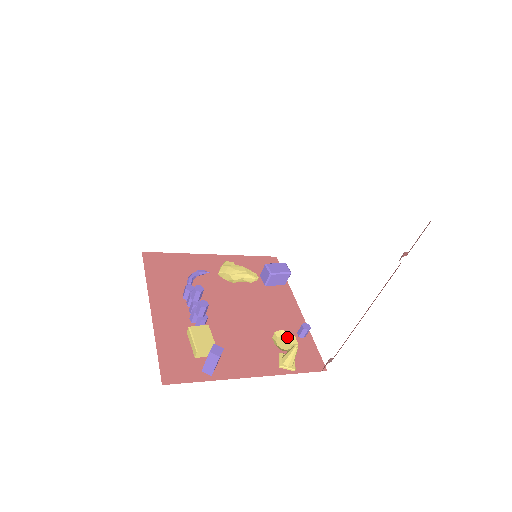
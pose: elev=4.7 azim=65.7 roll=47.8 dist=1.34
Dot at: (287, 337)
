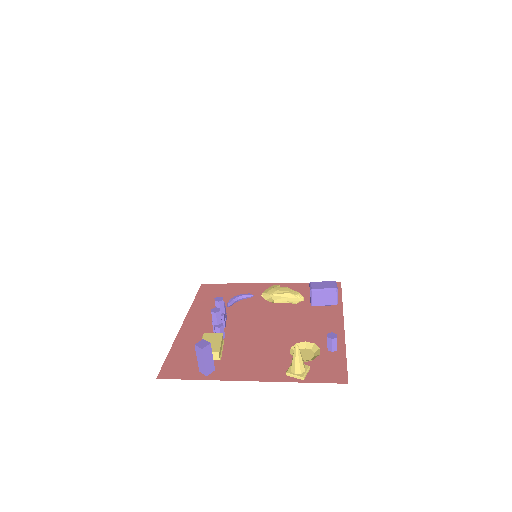
Dot at: (312, 349)
